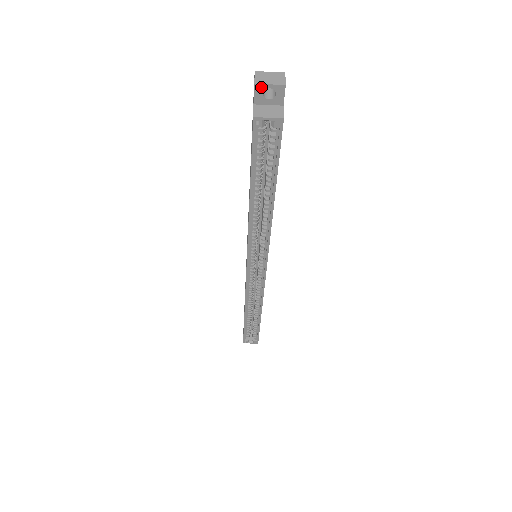
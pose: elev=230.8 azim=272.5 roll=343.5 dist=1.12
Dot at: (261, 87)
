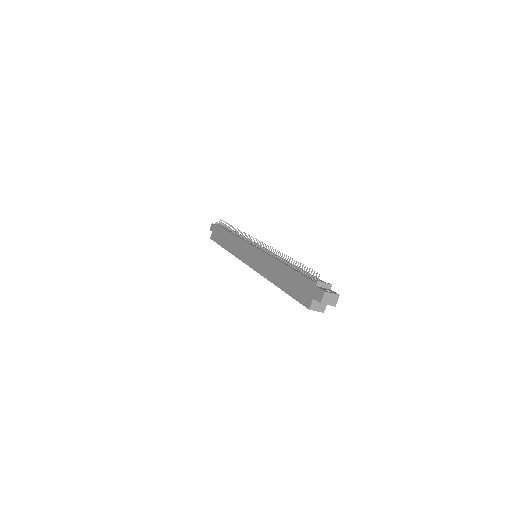
Dot at: (323, 303)
